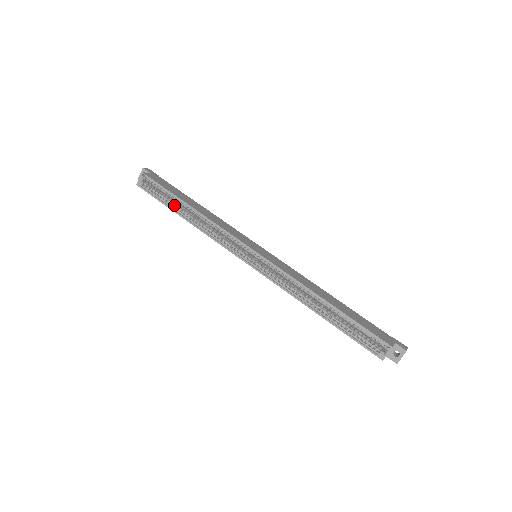
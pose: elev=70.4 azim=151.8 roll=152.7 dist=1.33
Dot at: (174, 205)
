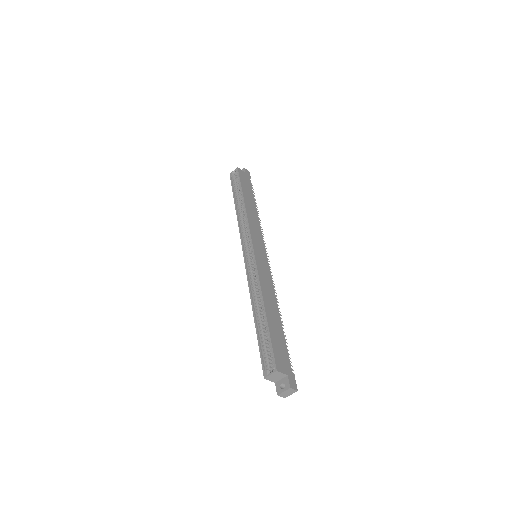
Dot at: (238, 196)
